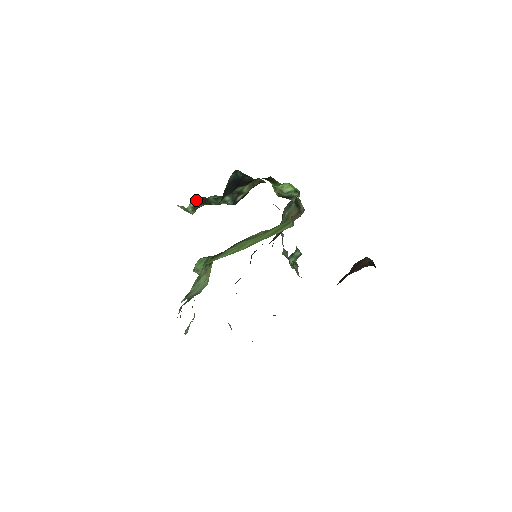
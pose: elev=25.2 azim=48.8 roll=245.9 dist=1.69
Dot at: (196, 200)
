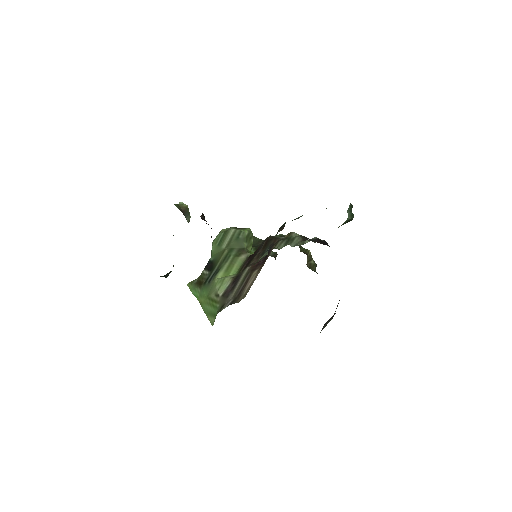
Dot at: occluded
